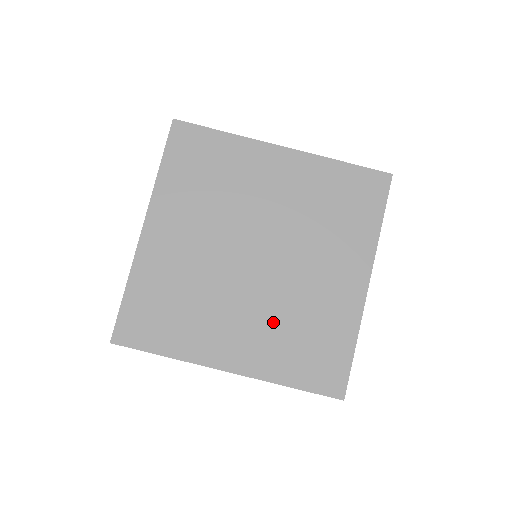
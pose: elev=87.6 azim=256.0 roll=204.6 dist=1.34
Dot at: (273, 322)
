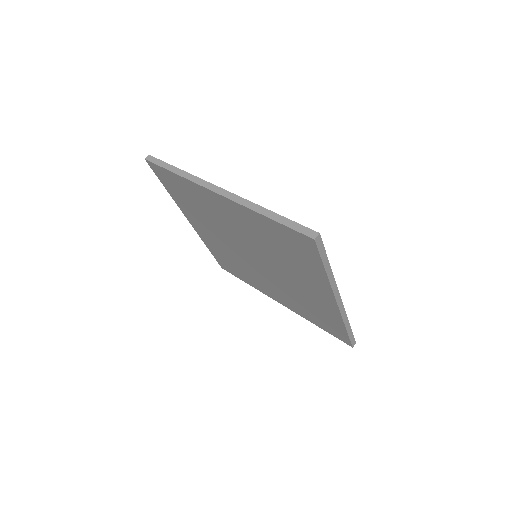
Dot at: (228, 253)
